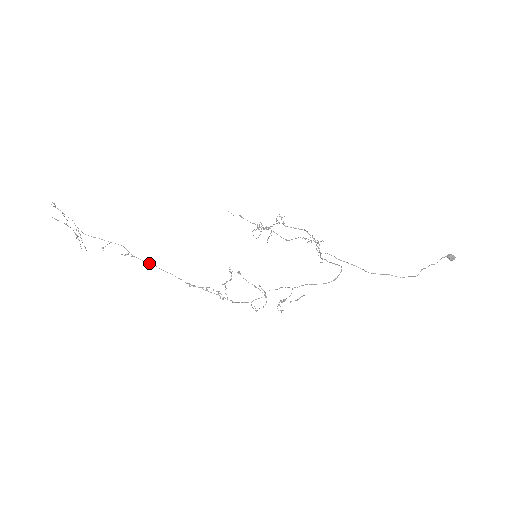
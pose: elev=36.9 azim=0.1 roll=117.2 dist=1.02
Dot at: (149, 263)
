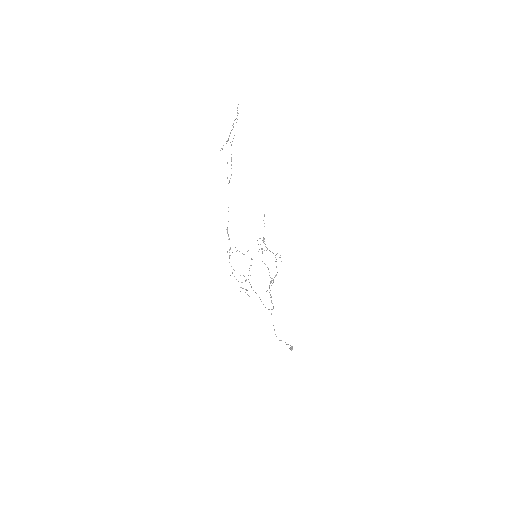
Dot at: occluded
